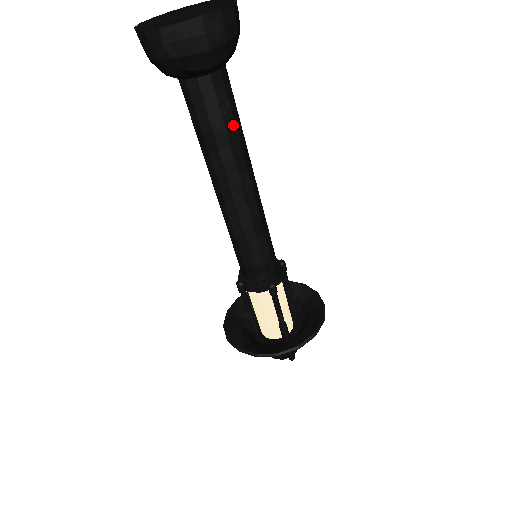
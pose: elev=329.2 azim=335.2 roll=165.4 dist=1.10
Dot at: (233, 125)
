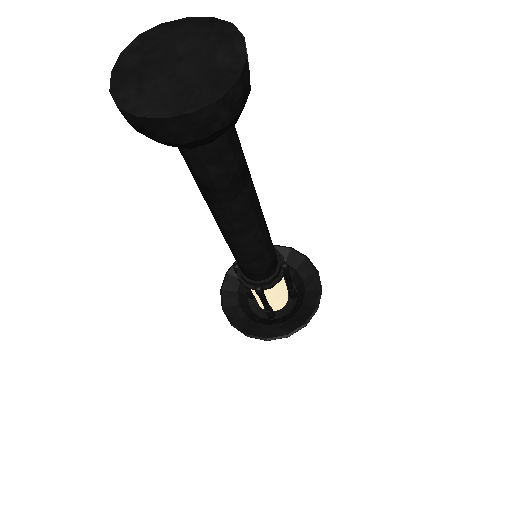
Dot at: (243, 154)
